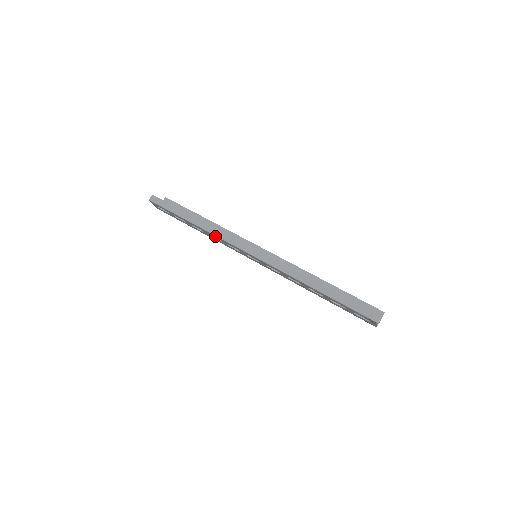
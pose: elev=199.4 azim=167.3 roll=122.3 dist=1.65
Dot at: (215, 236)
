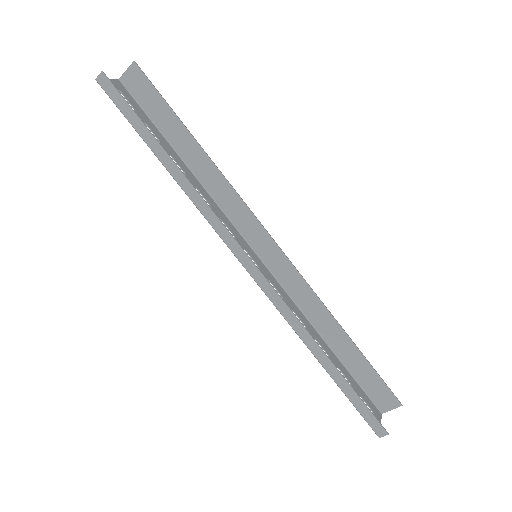
Dot at: (197, 206)
